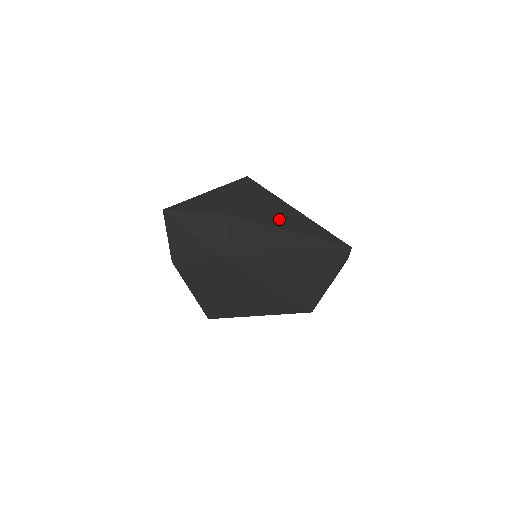
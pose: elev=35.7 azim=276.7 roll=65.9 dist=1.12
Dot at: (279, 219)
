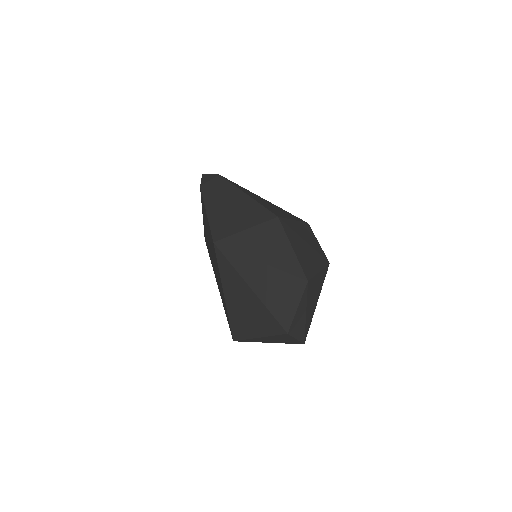
Dot at: occluded
